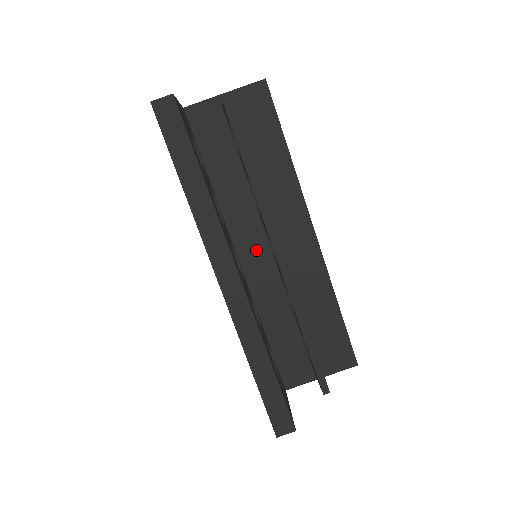
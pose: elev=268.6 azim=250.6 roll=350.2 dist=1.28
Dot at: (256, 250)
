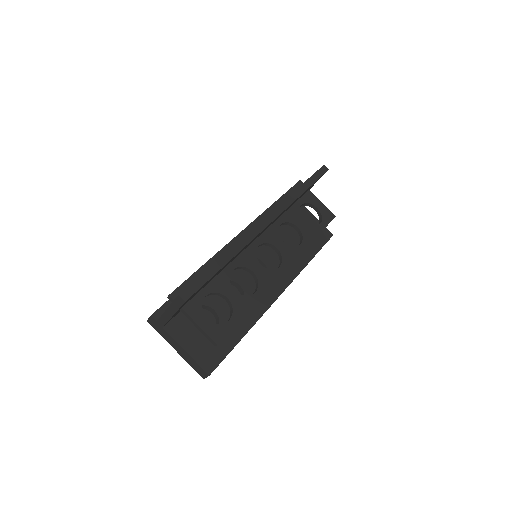
Dot at: occluded
